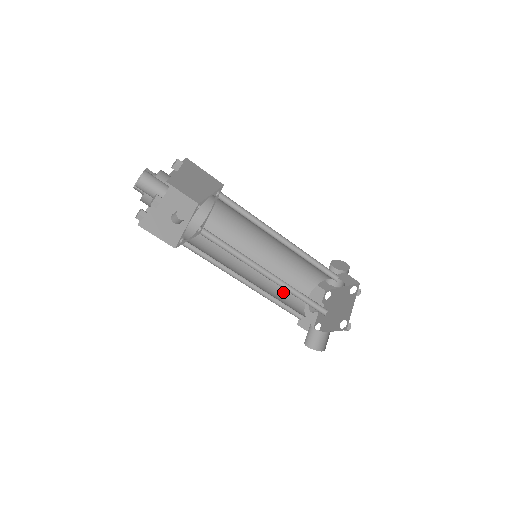
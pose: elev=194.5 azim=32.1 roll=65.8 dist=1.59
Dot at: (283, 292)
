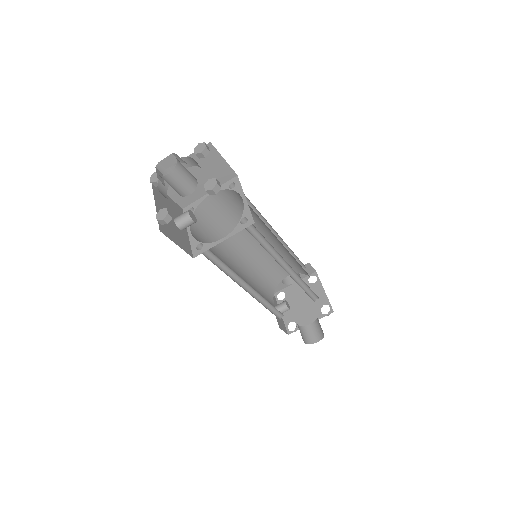
Dot at: occluded
